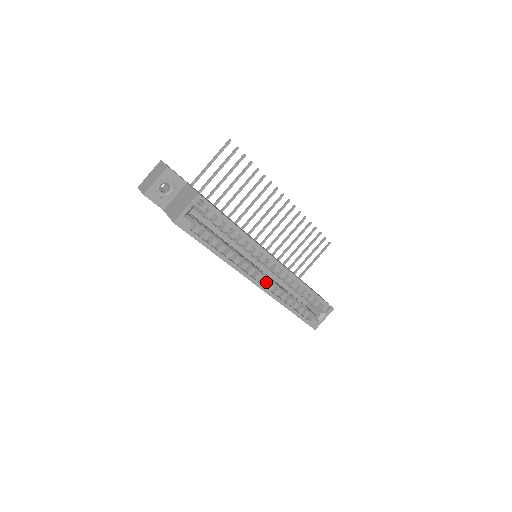
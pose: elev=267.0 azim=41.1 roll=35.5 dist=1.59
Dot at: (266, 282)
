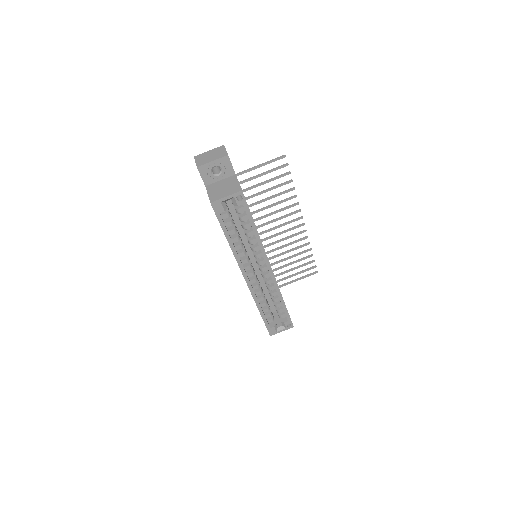
Dot at: (254, 281)
